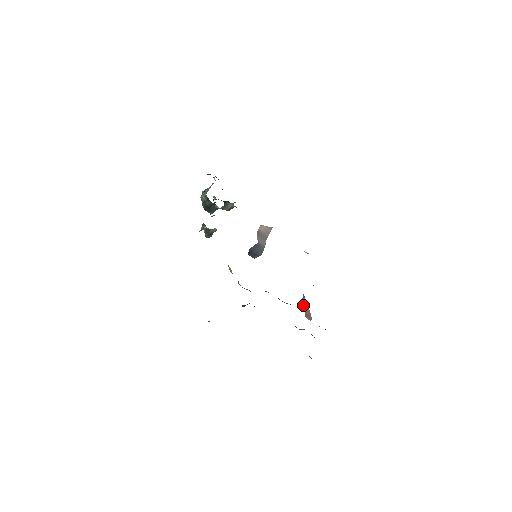
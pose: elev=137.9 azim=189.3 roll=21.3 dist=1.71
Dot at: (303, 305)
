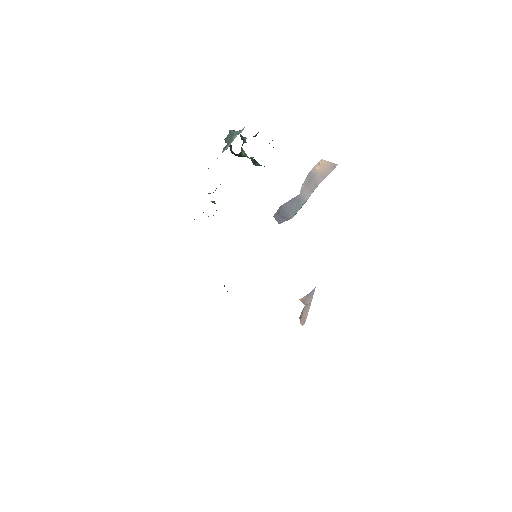
Dot at: (305, 304)
